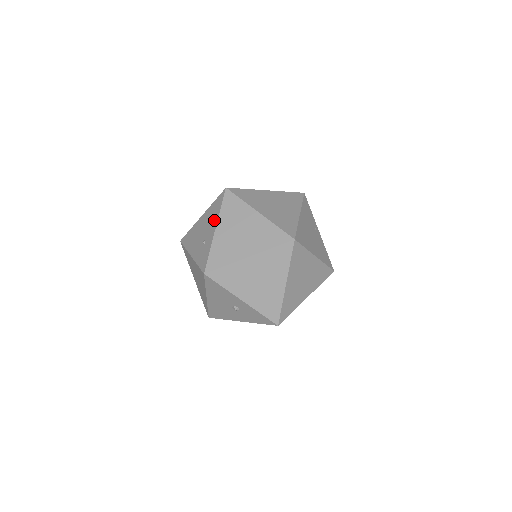
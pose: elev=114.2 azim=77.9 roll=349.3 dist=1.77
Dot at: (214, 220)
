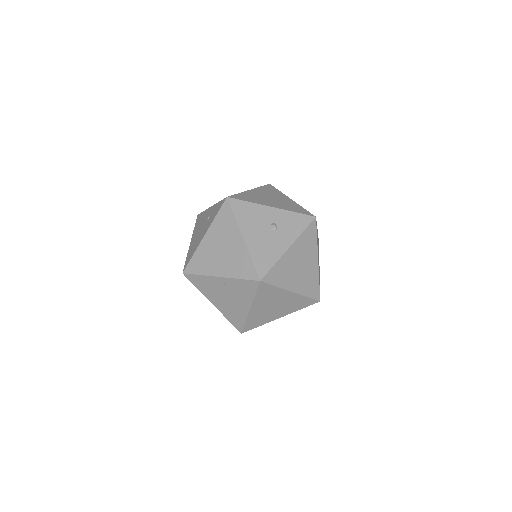
Dot at: (205, 214)
